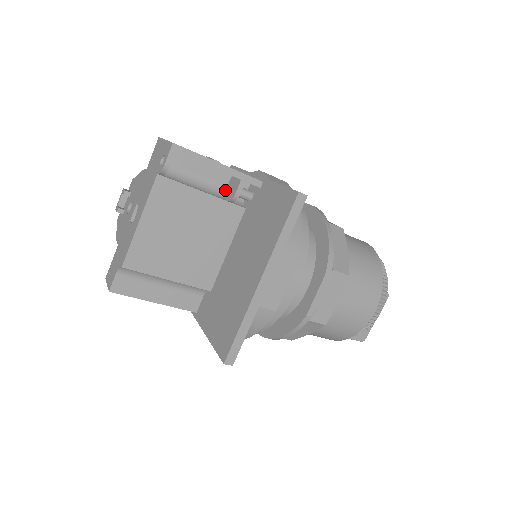
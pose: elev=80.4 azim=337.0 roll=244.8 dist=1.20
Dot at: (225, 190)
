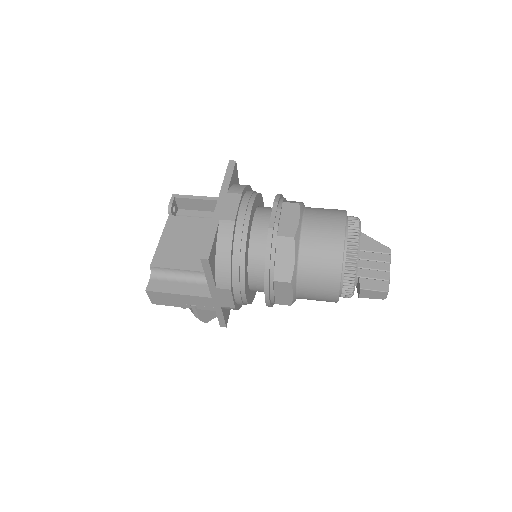
Dot at: occluded
